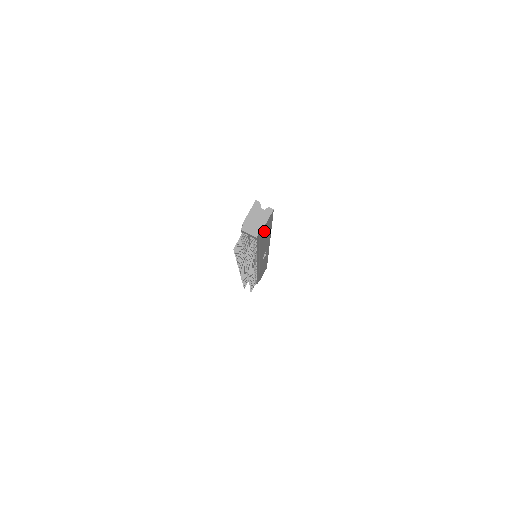
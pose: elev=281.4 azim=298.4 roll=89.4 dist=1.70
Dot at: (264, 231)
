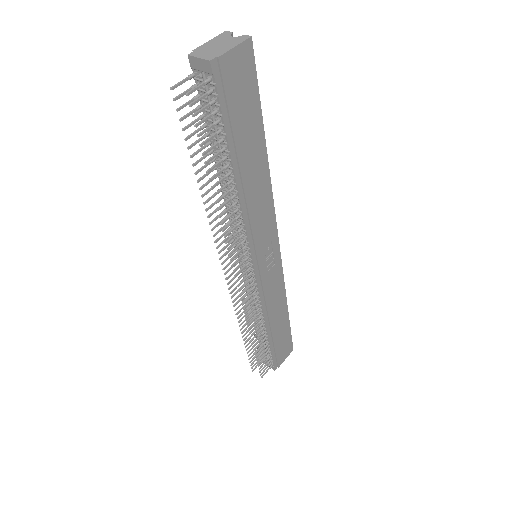
Dot at: (236, 89)
